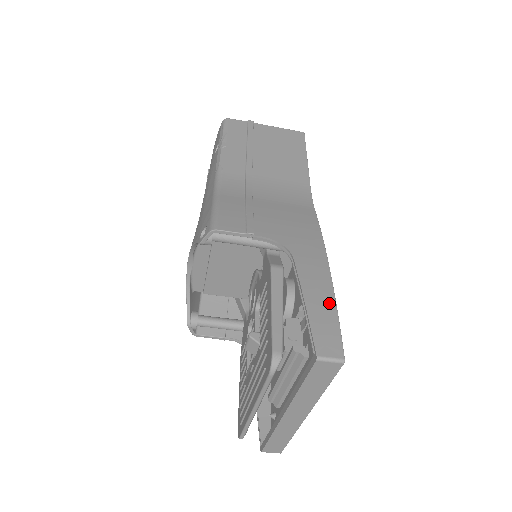
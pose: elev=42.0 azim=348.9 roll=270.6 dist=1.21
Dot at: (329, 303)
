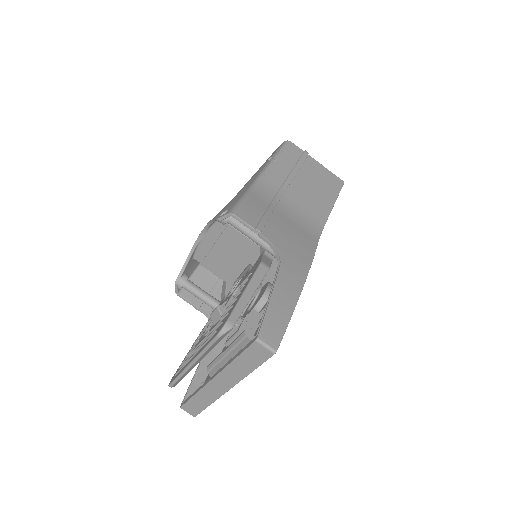
Dot at: (288, 308)
